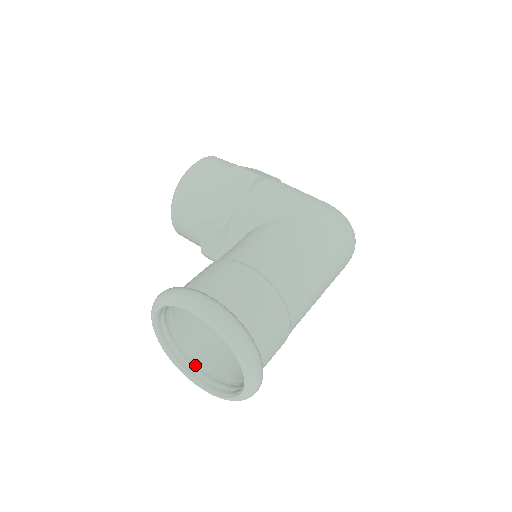
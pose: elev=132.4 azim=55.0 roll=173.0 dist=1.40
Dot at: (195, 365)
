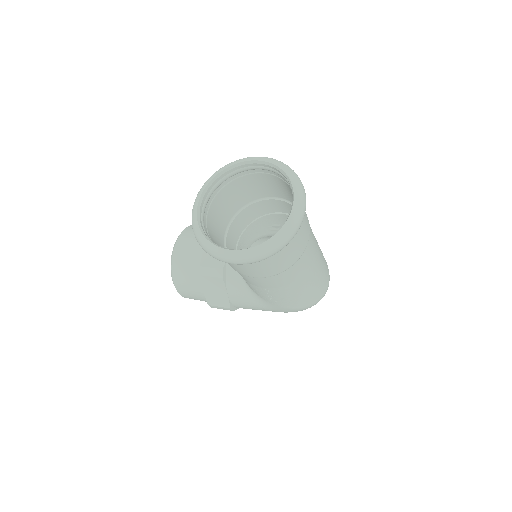
Dot at: occluded
